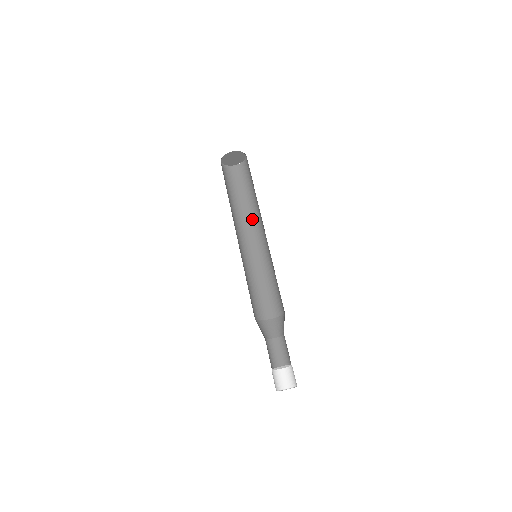
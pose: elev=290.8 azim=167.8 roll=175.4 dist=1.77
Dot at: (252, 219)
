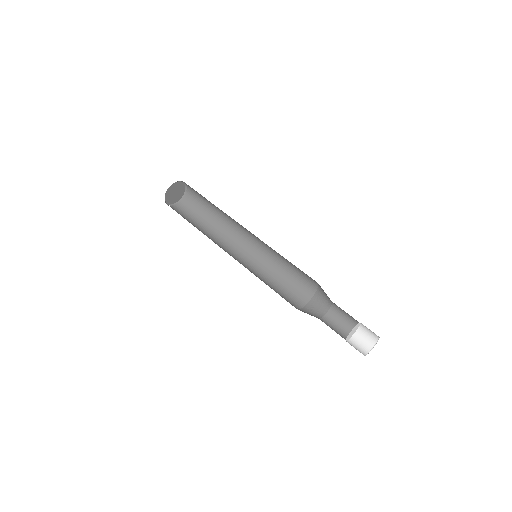
Dot at: (231, 225)
